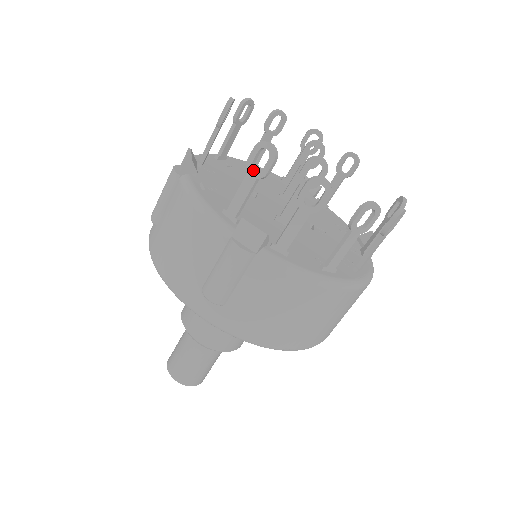
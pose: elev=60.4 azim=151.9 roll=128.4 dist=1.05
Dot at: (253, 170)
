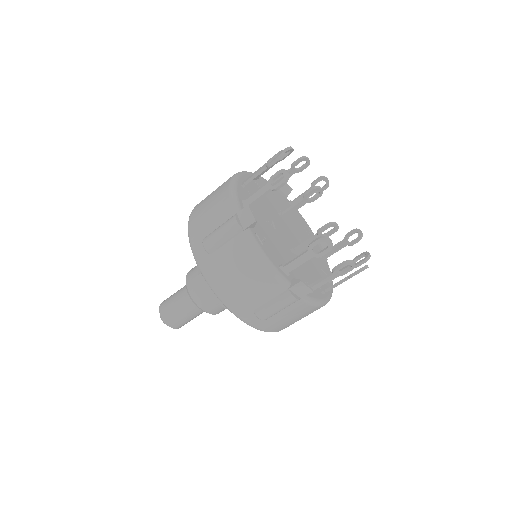
Dot at: (313, 251)
